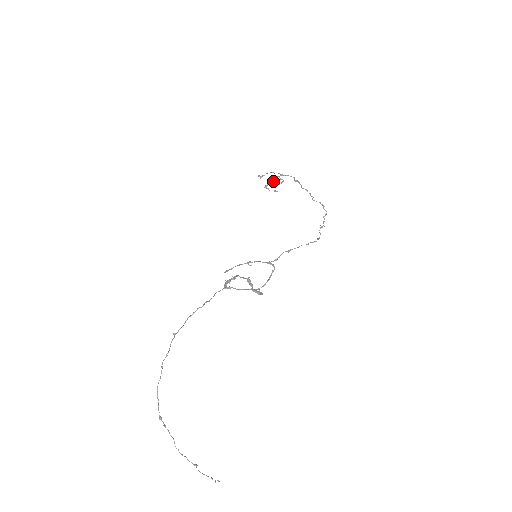
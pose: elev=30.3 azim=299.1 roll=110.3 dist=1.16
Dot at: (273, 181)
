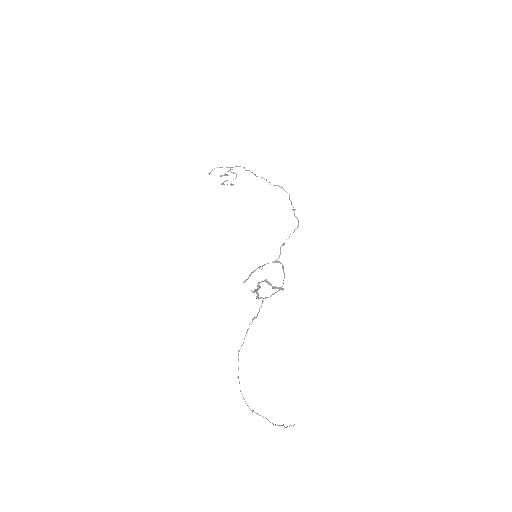
Dot at: (224, 175)
